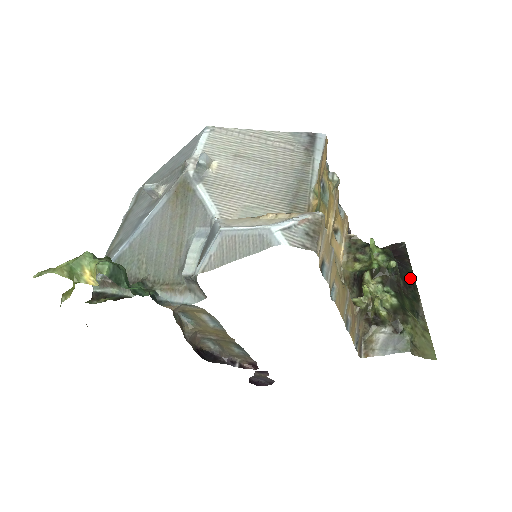
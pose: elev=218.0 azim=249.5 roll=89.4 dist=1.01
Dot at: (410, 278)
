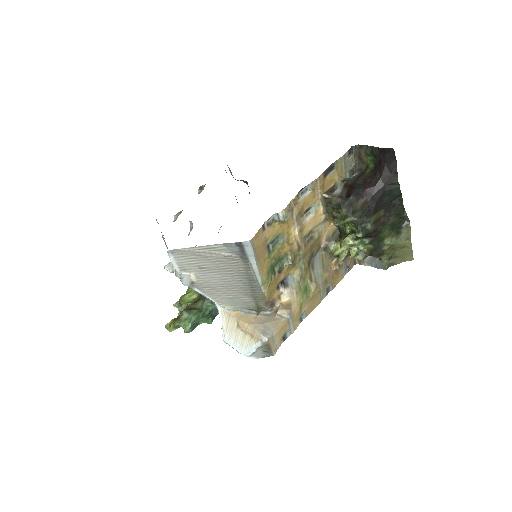
Dot at: (395, 196)
